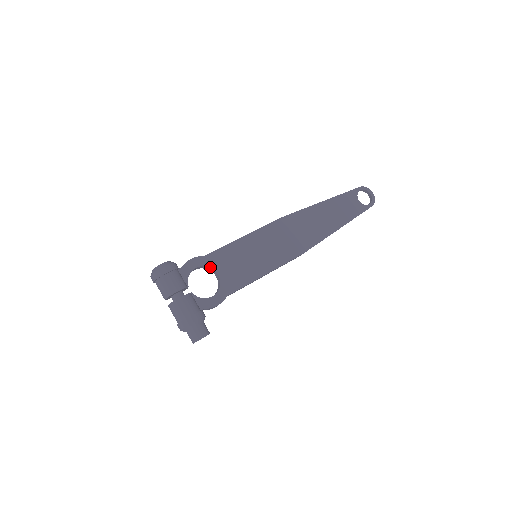
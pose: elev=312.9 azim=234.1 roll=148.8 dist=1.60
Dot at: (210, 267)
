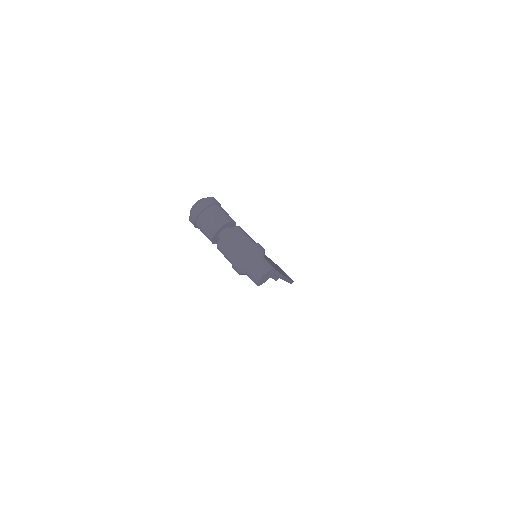
Dot at: occluded
